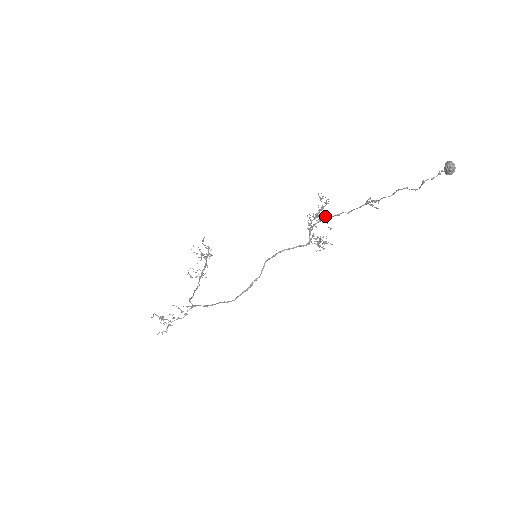
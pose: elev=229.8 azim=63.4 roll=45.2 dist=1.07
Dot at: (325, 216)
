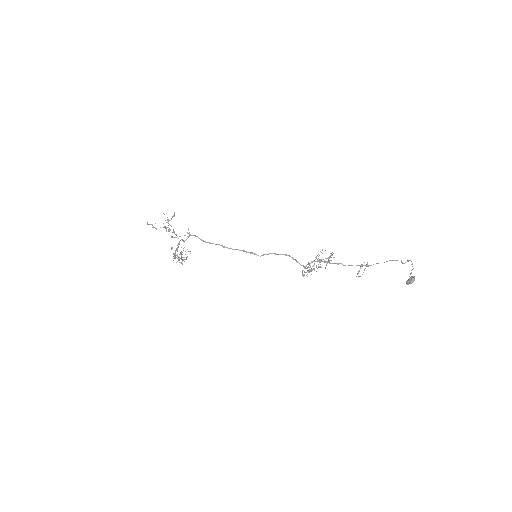
Dot at: occluded
